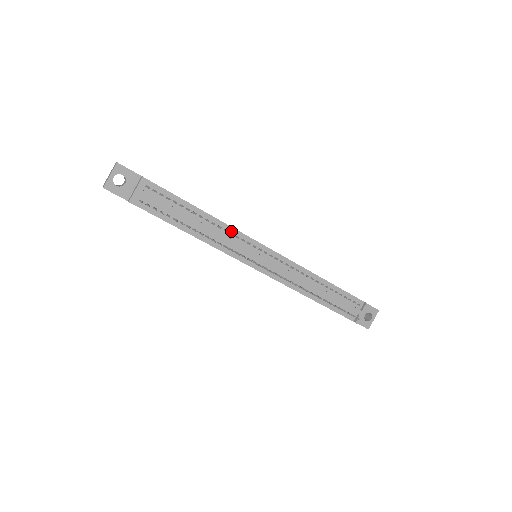
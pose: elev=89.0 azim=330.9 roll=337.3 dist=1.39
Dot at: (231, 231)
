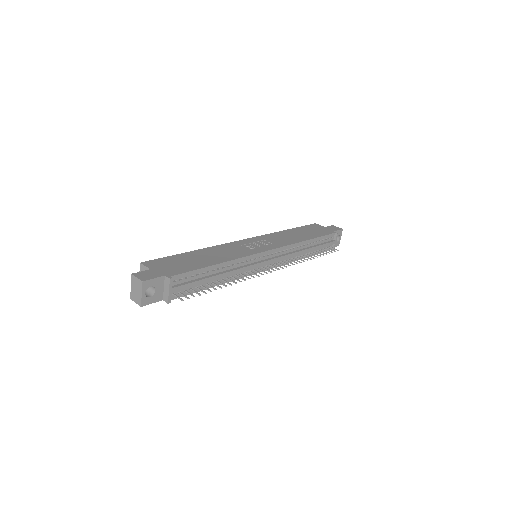
Dot at: (242, 261)
